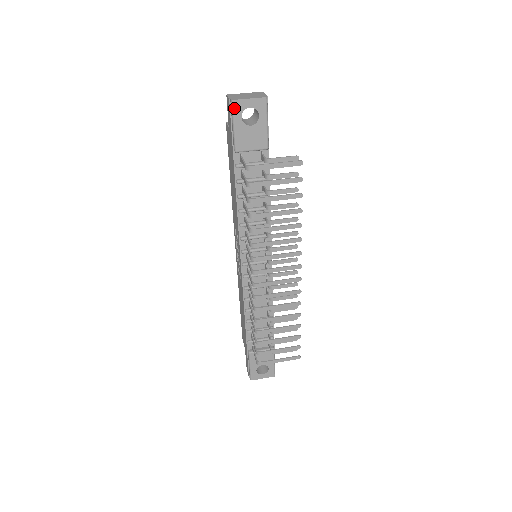
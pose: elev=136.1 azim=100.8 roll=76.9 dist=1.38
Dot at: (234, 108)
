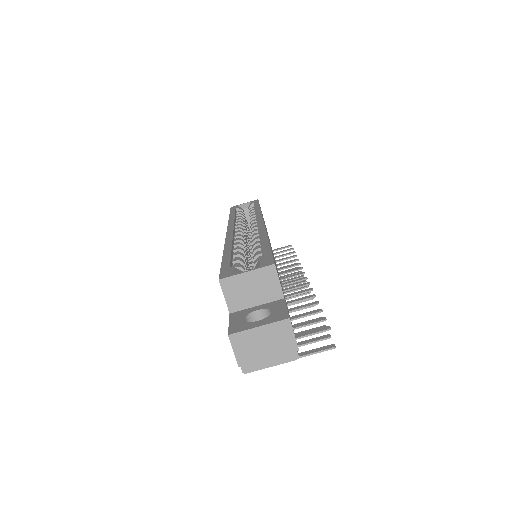
Dot at: occluded
